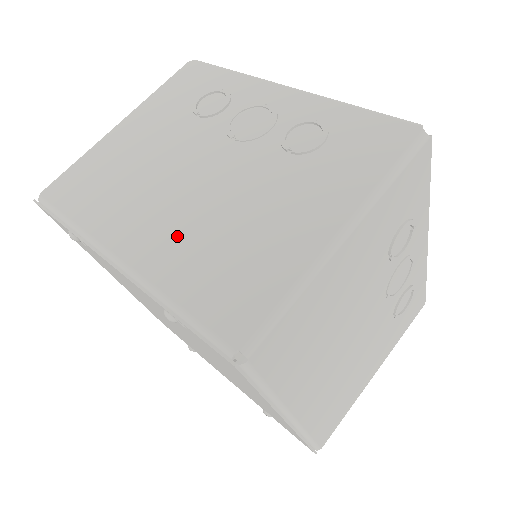
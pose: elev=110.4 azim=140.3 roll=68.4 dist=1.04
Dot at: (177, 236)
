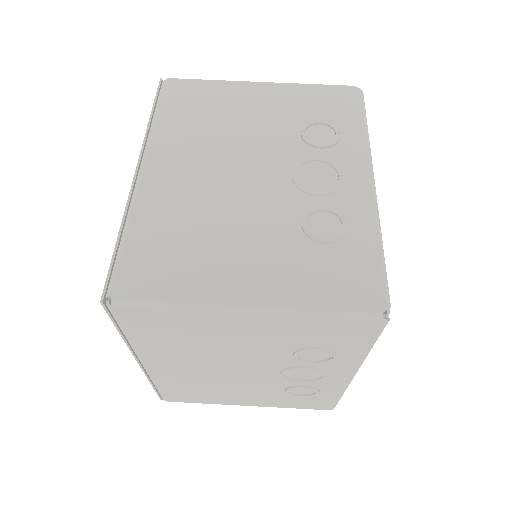
Dot at: (181, 196)
